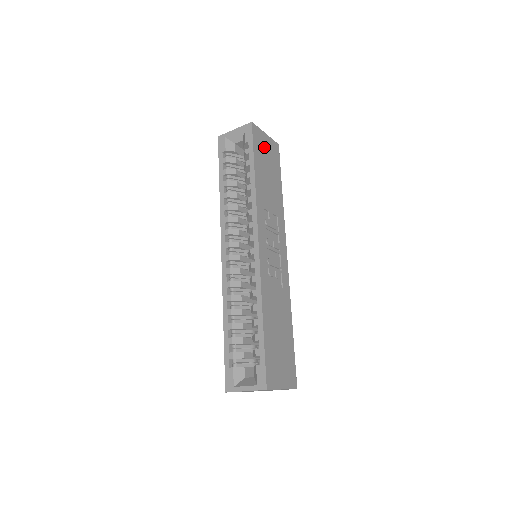
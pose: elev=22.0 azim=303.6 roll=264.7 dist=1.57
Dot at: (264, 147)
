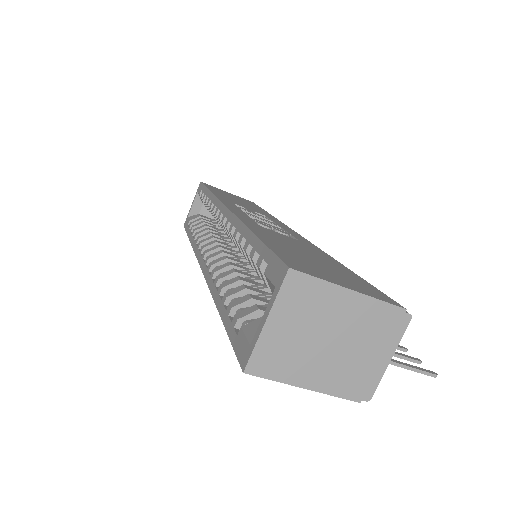
Dot at: (226, 193)
